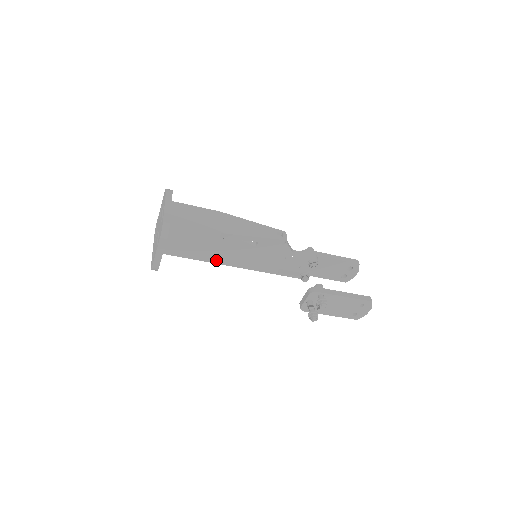
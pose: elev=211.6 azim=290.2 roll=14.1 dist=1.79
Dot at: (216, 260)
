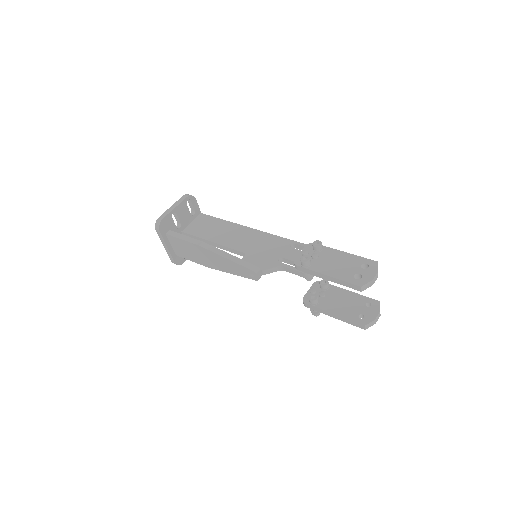
Dot at: occluded
